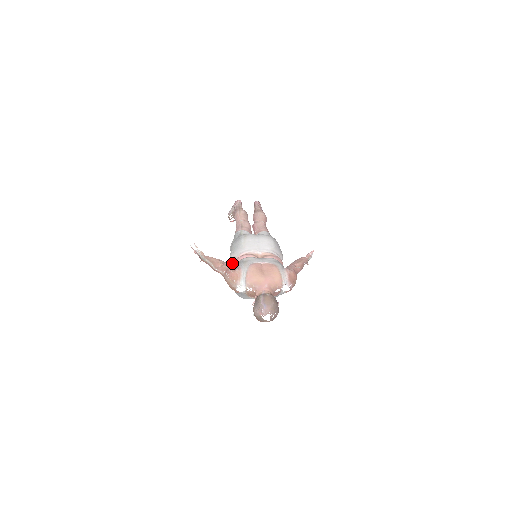
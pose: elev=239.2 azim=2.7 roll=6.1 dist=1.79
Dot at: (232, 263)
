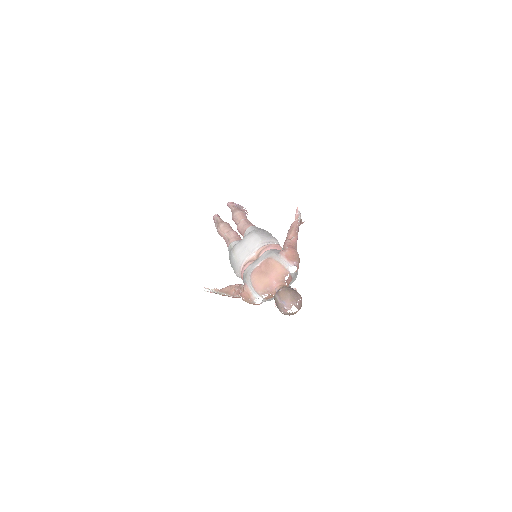
Dot at: occluded
